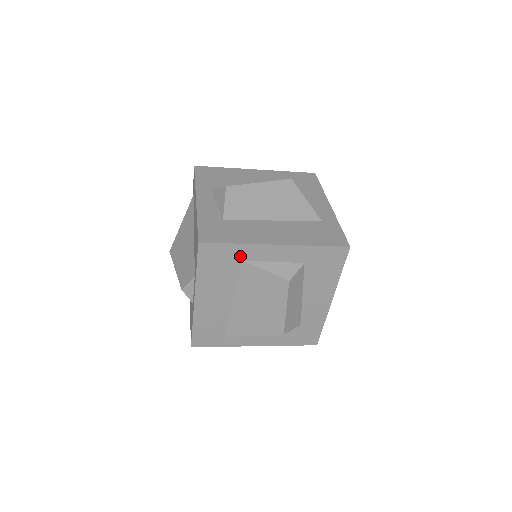
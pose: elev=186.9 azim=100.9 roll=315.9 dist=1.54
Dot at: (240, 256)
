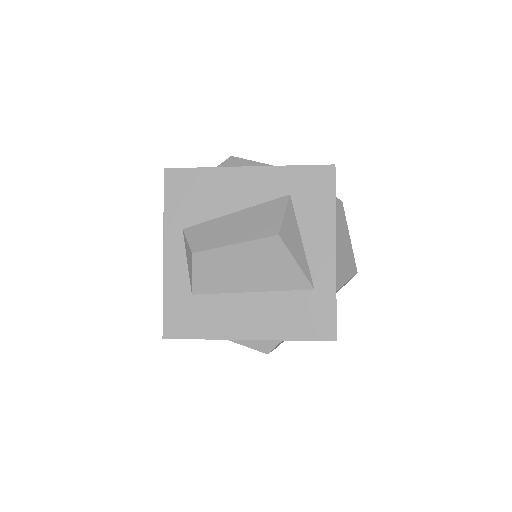
Dot at: occluded
